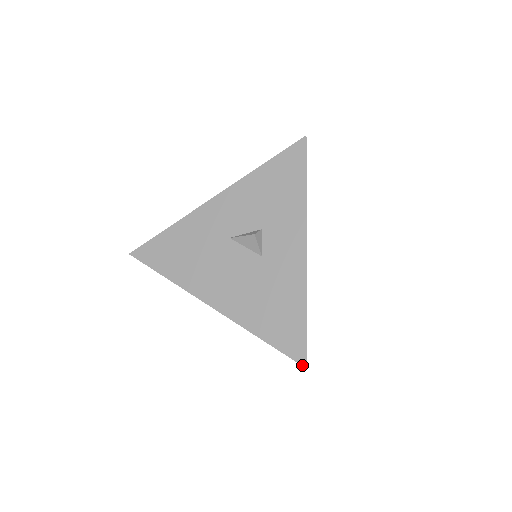
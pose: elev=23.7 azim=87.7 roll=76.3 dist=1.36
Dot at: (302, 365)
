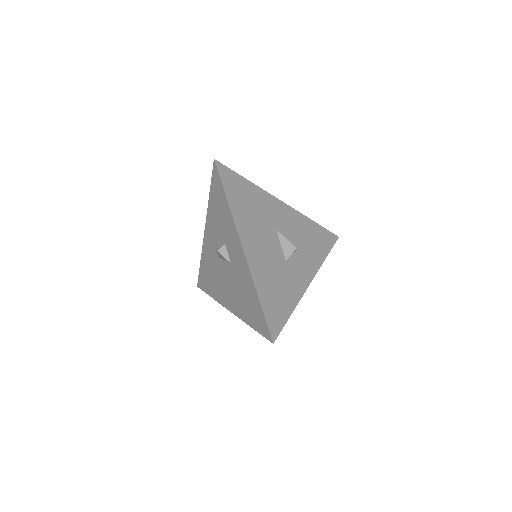
Dot at: (270, 341)
